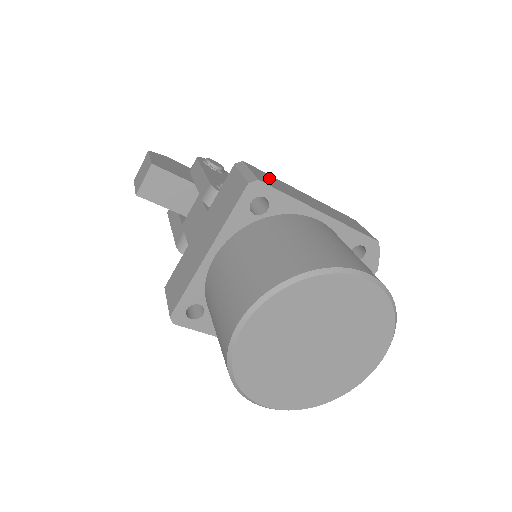
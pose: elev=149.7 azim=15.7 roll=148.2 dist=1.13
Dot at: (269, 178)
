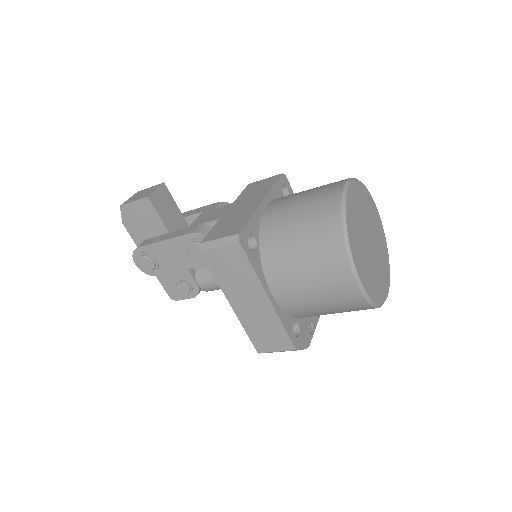
Dot at: occluded
